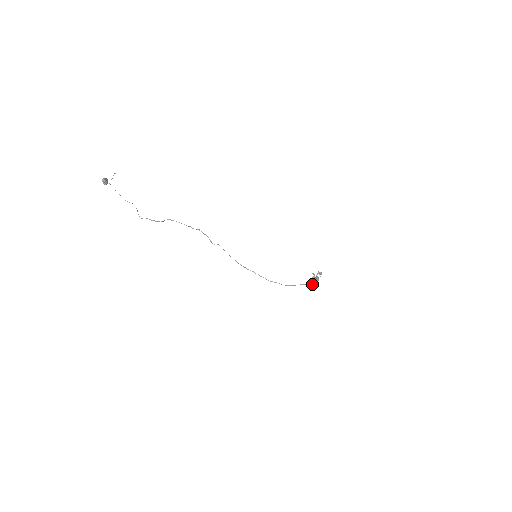
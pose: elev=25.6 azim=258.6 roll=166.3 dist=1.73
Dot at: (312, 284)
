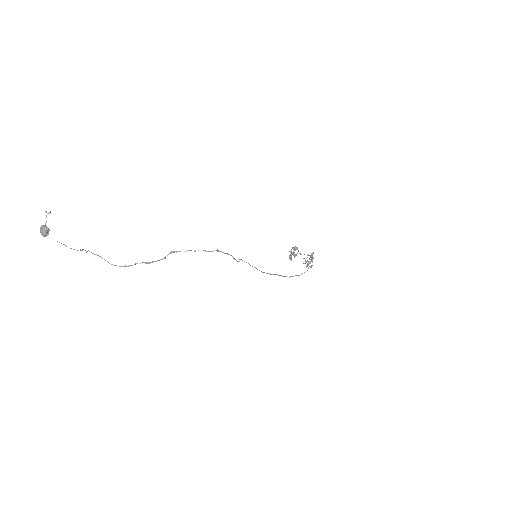
Dot at: occluded
